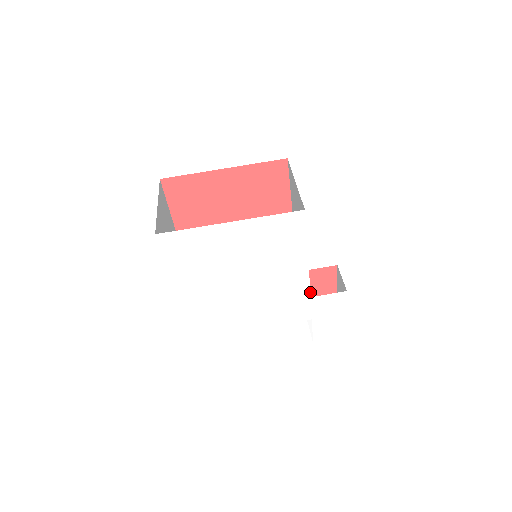
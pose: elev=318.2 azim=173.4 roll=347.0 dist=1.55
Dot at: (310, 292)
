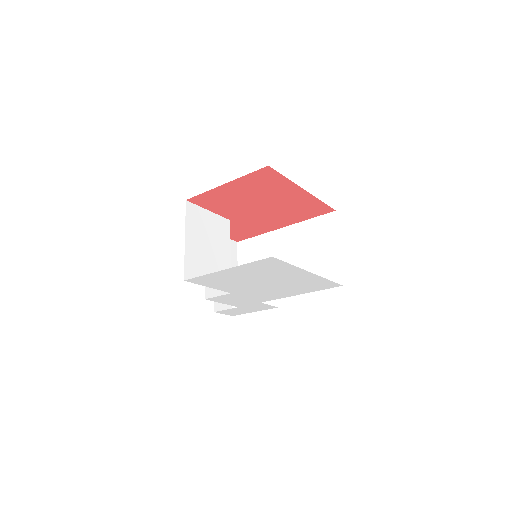
Dot at: occluded
